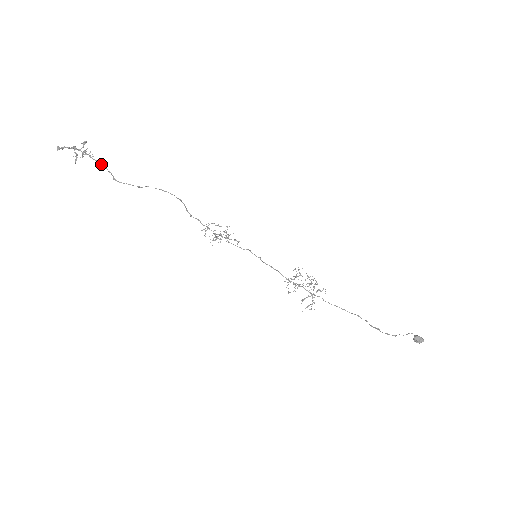
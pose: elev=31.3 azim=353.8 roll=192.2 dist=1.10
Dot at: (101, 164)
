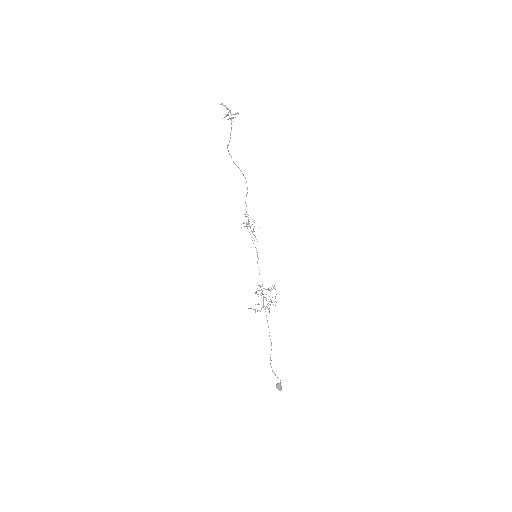
Dot at: occluded
